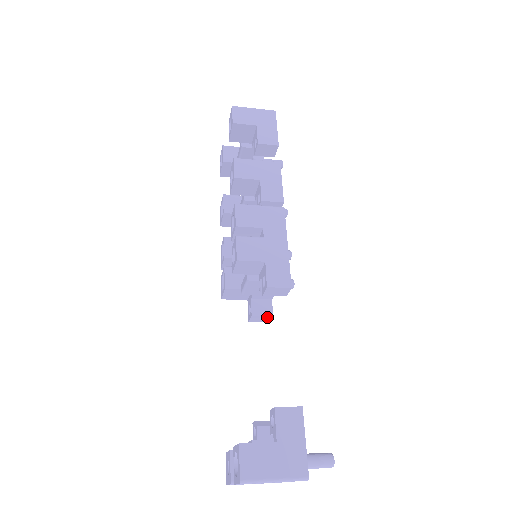
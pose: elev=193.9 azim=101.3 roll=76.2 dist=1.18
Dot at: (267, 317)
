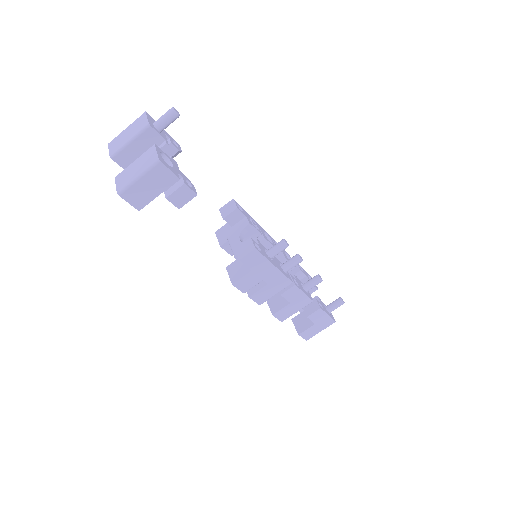
Dot at: (247, 242)
